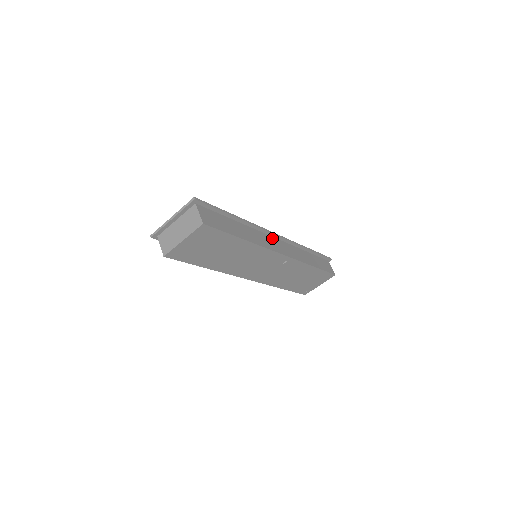
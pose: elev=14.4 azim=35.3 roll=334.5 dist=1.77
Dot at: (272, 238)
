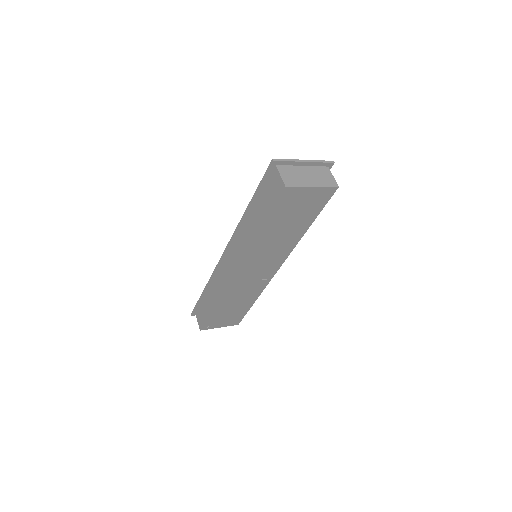
Dot at: occluded
